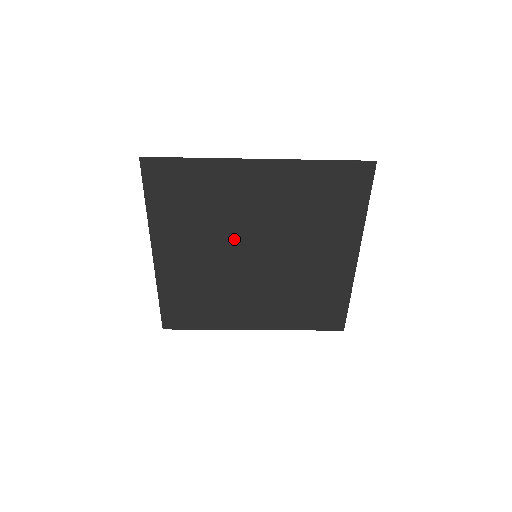
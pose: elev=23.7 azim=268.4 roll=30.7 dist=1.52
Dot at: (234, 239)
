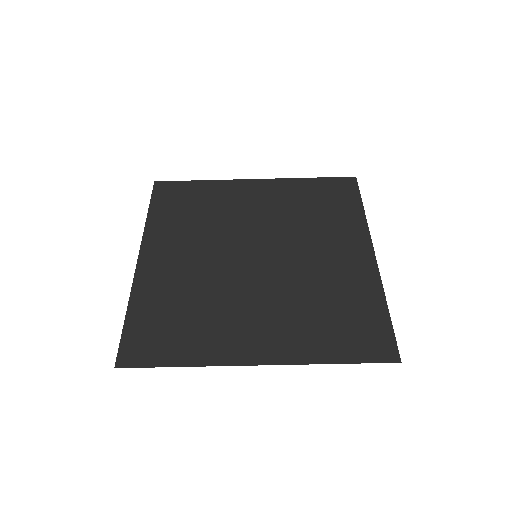
Dot at: (231, 240)
